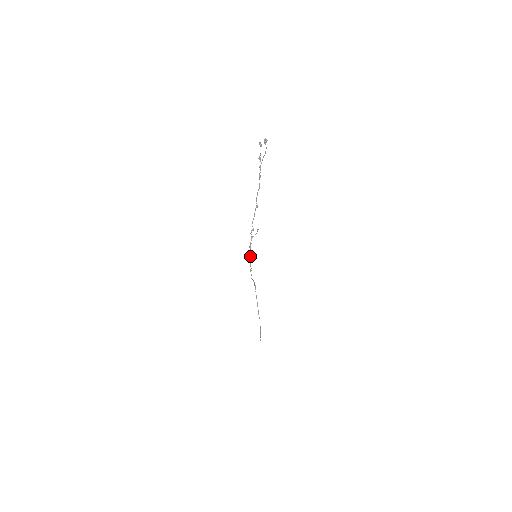
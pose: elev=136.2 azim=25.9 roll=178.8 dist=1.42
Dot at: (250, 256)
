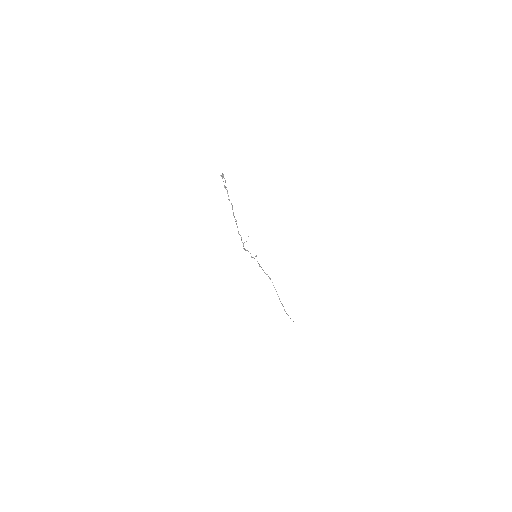
Dot at: (251, 256)
